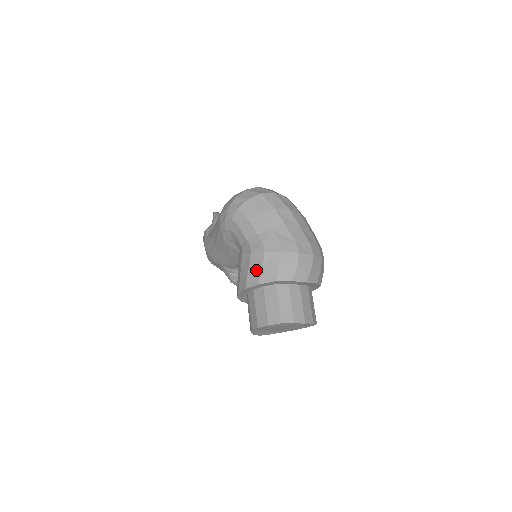
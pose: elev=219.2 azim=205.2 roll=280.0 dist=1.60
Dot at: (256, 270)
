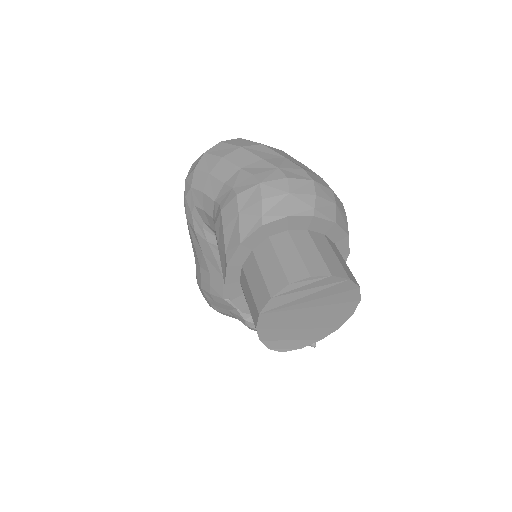
Dot at: (232, 227)
